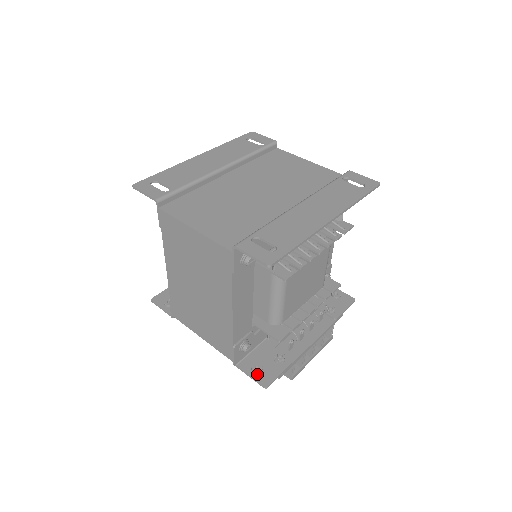
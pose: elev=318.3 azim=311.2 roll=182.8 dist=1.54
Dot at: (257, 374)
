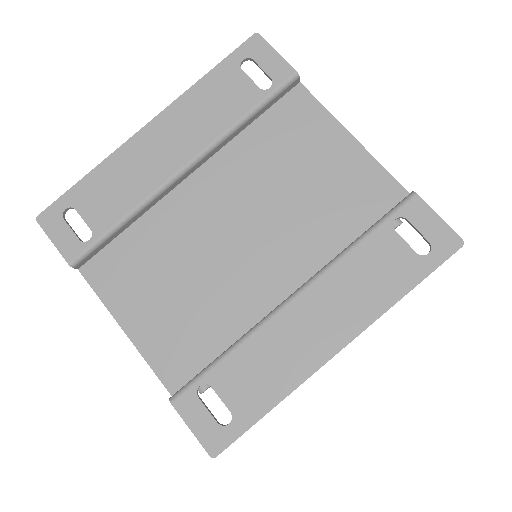
Dot at: occluded
